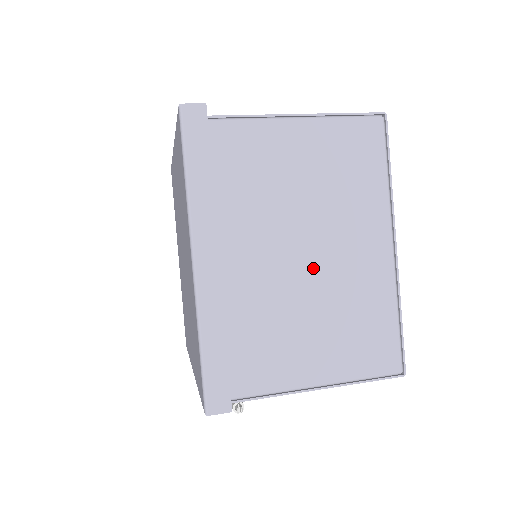
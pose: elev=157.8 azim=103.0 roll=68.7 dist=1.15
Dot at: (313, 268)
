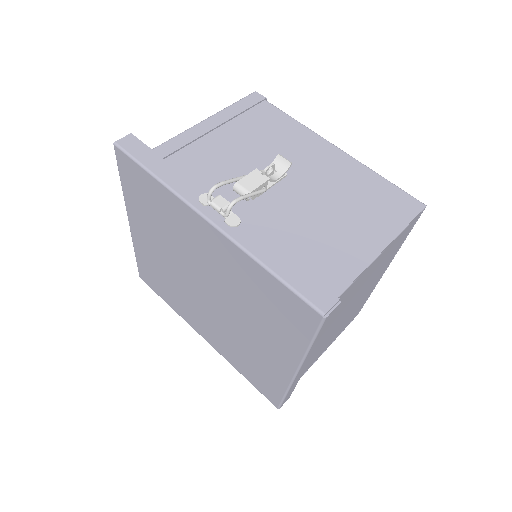
Dot at: (346, 315)
